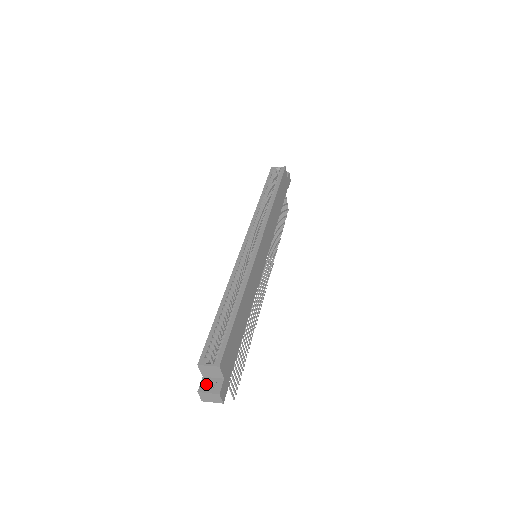
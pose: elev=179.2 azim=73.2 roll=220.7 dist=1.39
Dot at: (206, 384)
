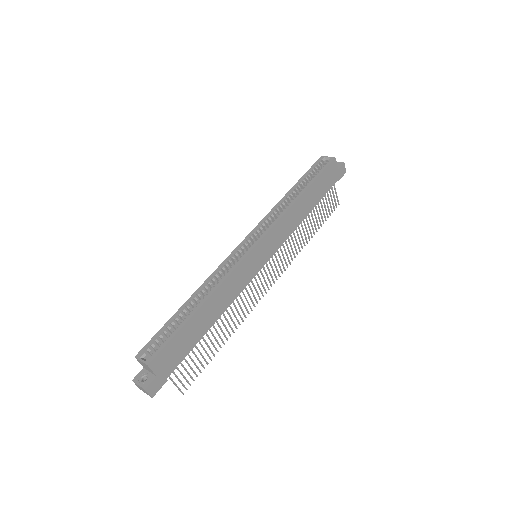
Dot at: (141, 376)
